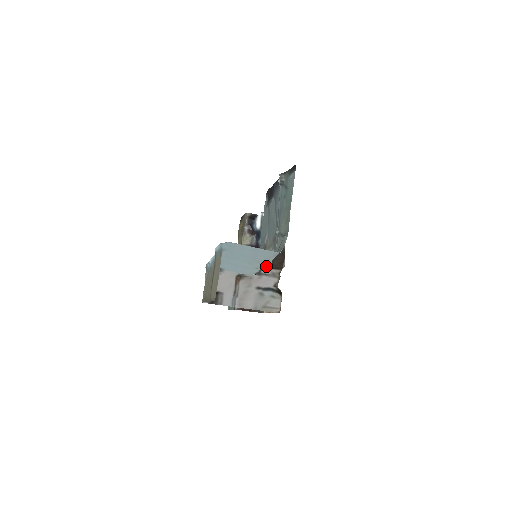
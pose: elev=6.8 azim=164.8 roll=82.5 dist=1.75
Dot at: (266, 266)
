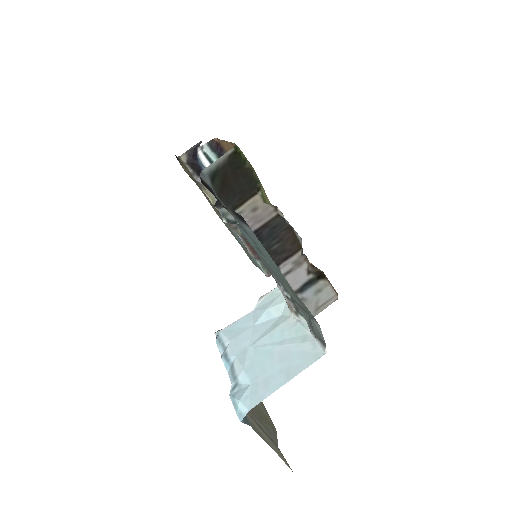
Dot at: (280, 262)
